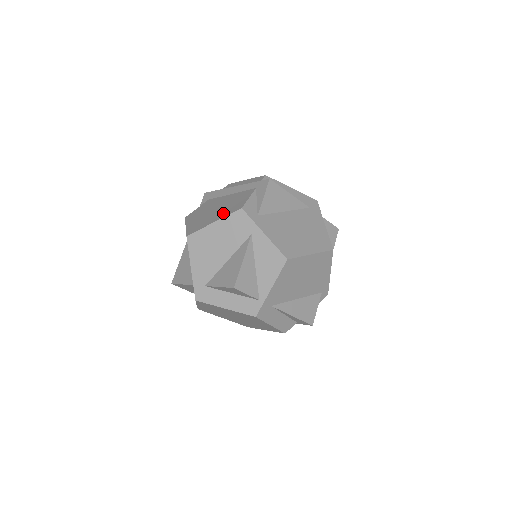
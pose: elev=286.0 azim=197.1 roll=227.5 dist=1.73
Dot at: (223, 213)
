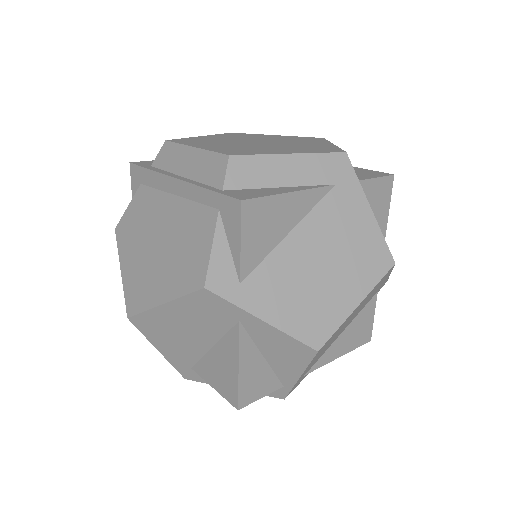
Dot at: (173, 279)
